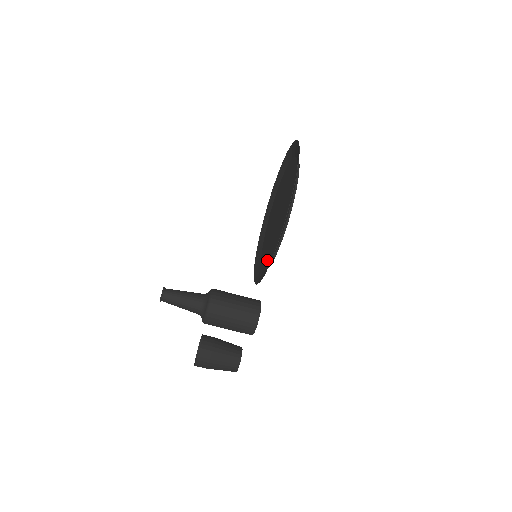
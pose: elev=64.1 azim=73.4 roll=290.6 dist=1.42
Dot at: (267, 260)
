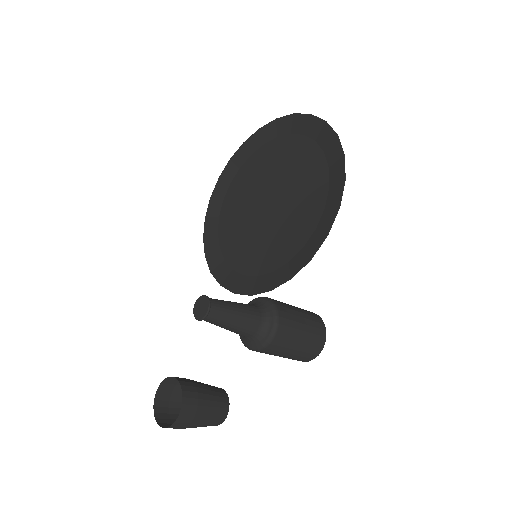
Dot at: (268, 262)
